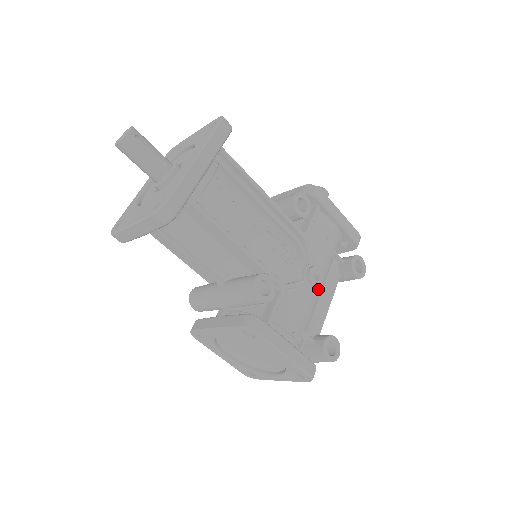
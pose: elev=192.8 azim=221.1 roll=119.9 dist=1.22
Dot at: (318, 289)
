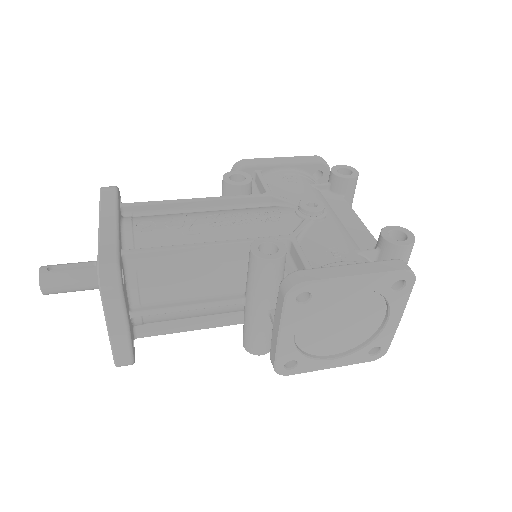
Dot at: (330, 216)
